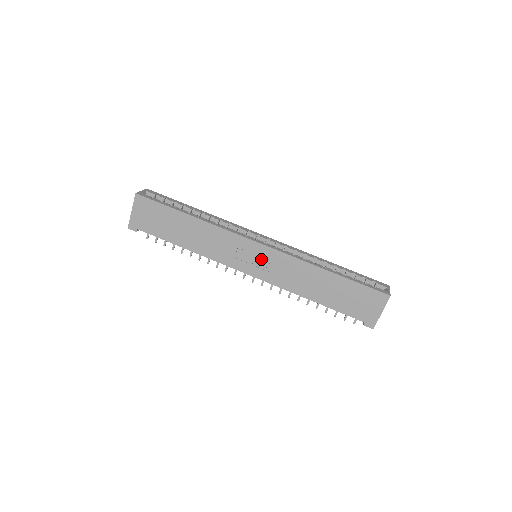
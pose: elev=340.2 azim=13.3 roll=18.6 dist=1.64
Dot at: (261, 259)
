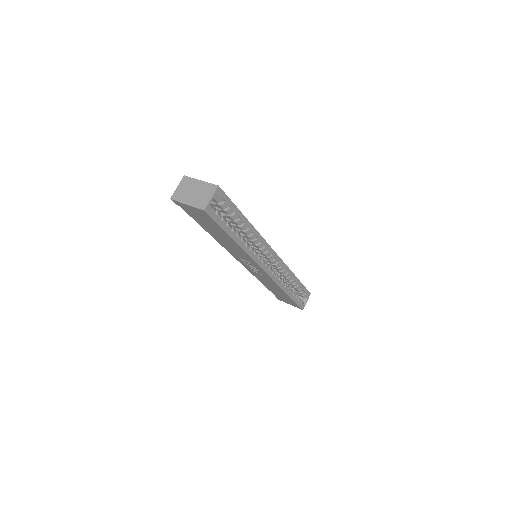
Dot at: (256, 269)
